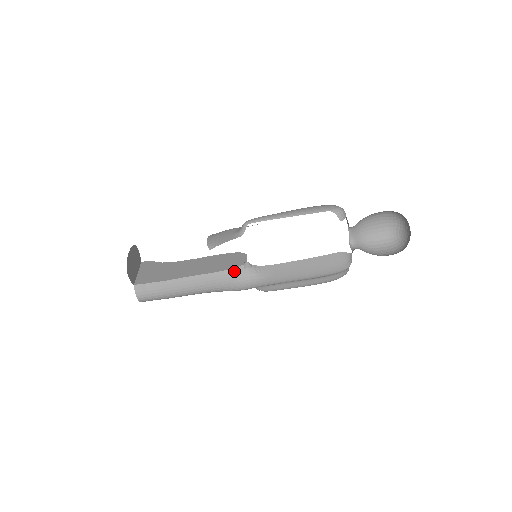
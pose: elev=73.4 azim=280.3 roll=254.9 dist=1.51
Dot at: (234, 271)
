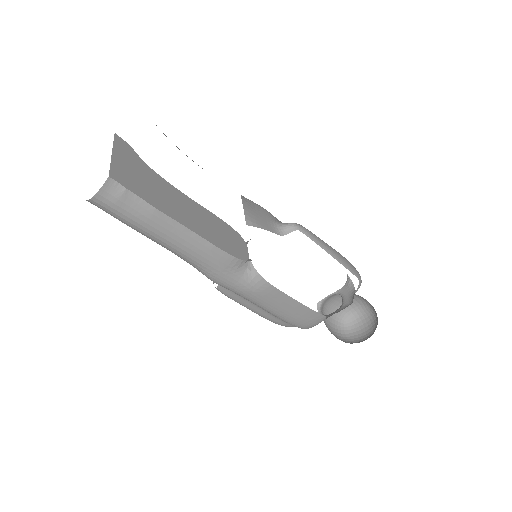
Dot at: (235, 261)
